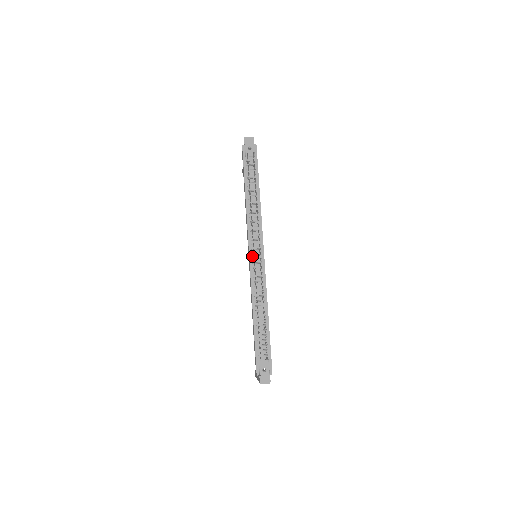
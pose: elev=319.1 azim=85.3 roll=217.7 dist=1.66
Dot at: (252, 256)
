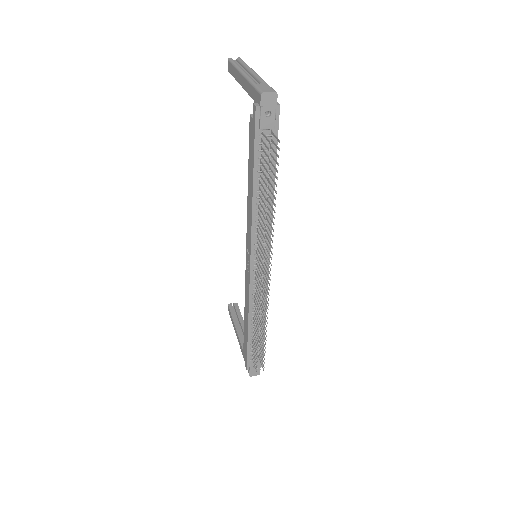
Dot at: (254, 268)
